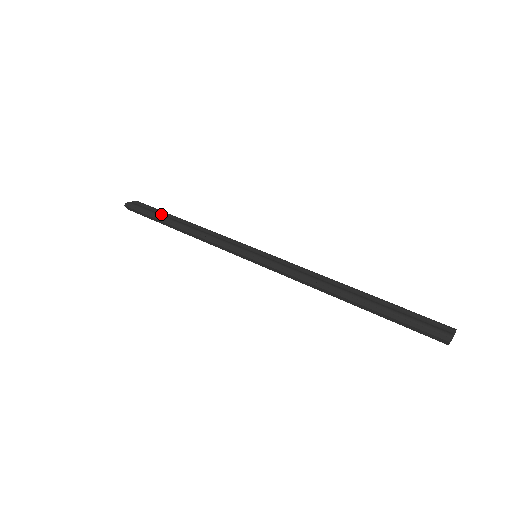
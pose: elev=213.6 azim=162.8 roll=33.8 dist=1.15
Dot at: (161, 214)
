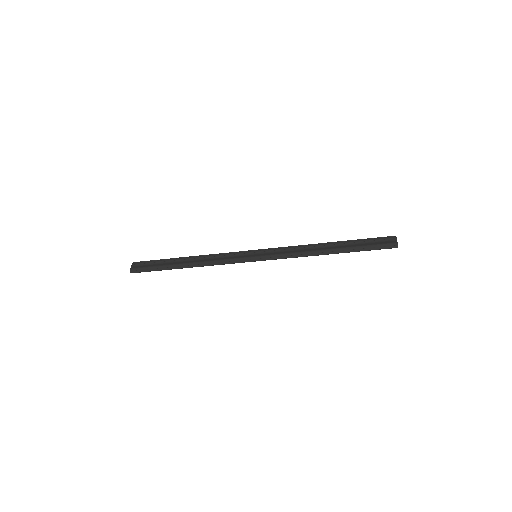
Dot at: (164, 264)
